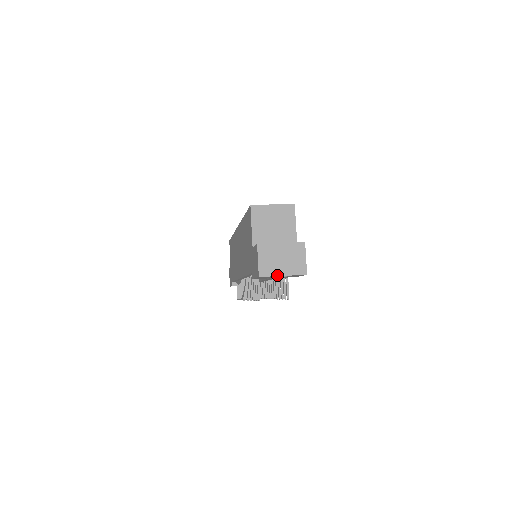
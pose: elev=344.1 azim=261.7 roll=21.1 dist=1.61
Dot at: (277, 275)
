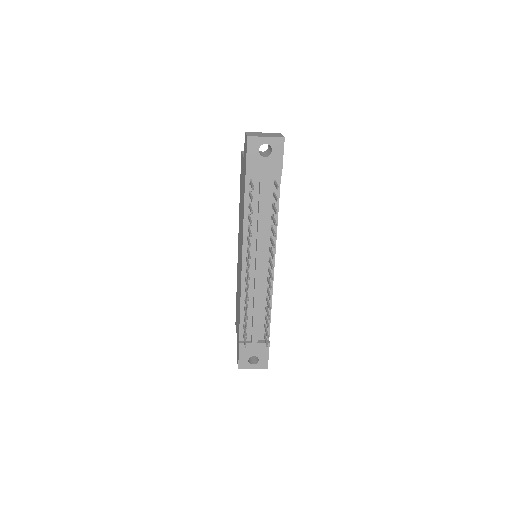
Dot at: (261, 136)
